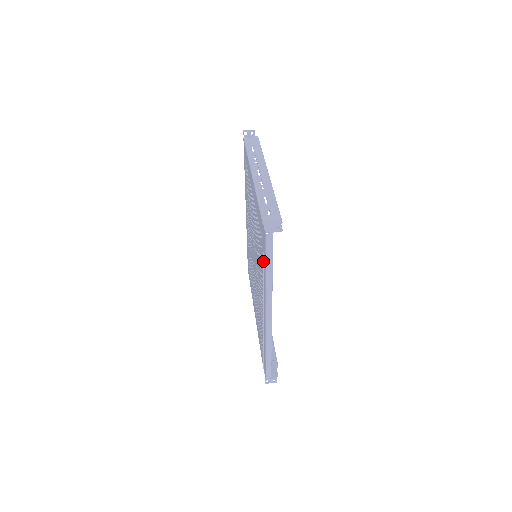
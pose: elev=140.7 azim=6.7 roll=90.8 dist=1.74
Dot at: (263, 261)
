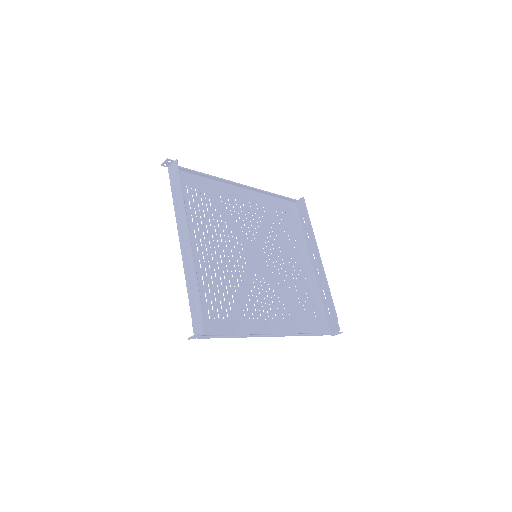
Dot at: (228, 324)
